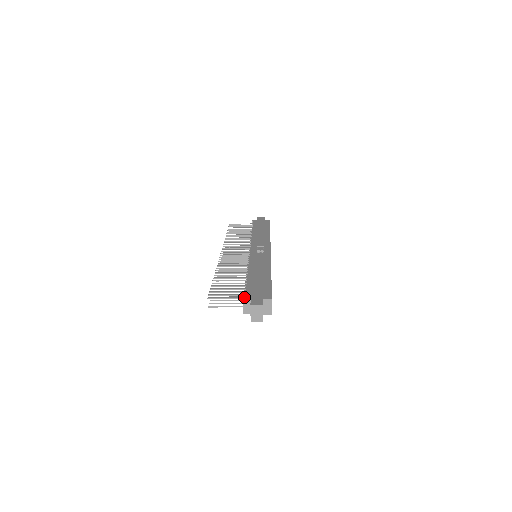
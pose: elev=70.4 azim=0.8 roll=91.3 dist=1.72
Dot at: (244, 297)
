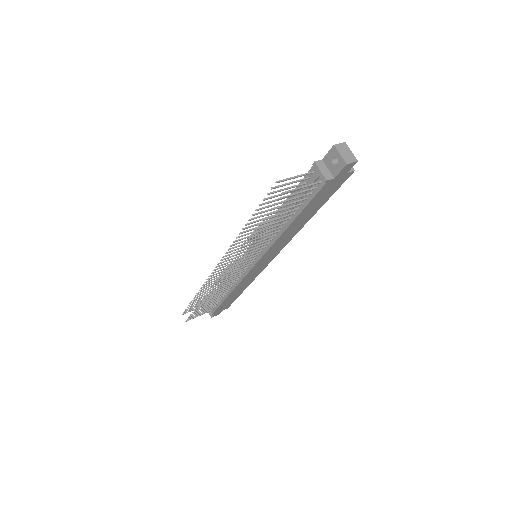
Dot at: (315, 161)
